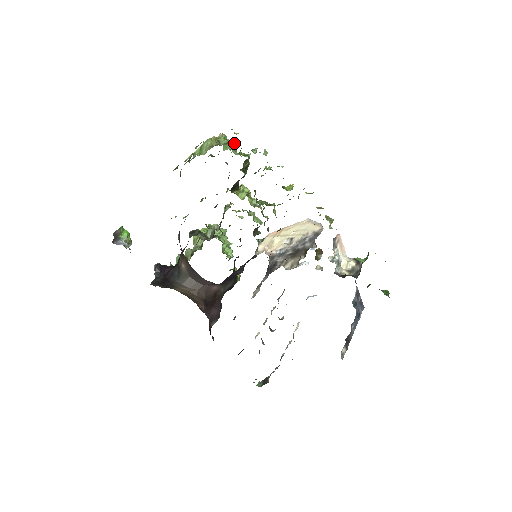
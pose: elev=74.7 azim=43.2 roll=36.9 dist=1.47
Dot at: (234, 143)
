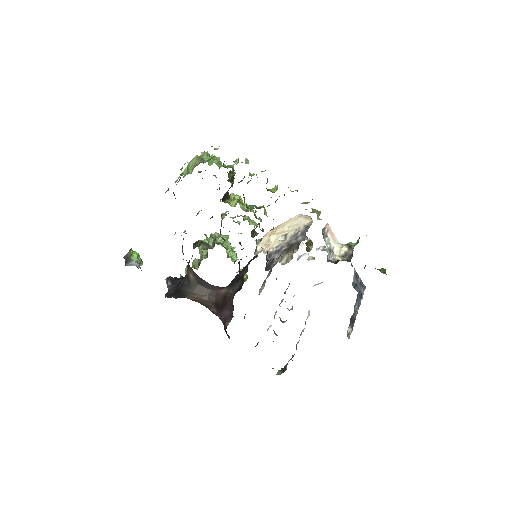
Dot at: (218, 157)
